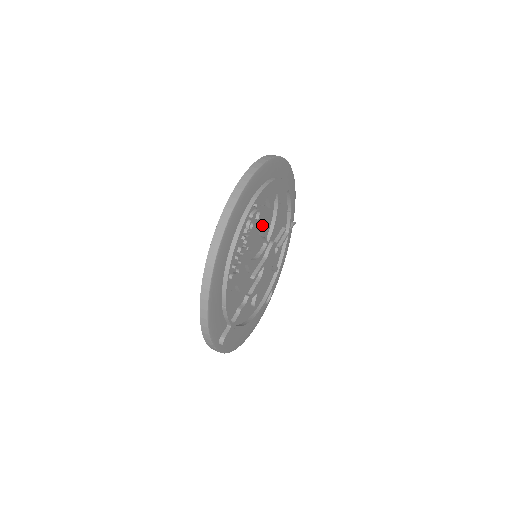
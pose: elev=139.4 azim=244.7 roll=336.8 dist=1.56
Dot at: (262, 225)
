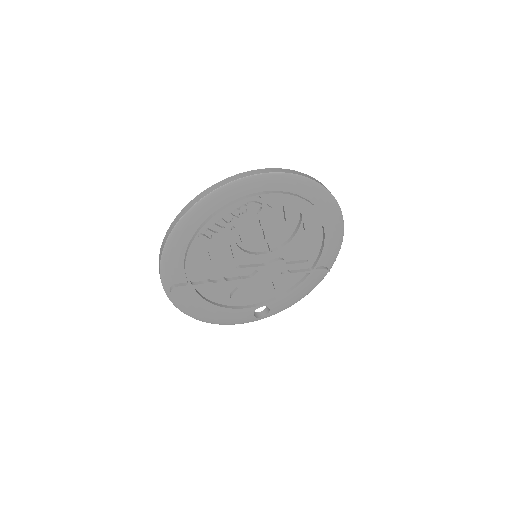
Dot at: (267, 227)
